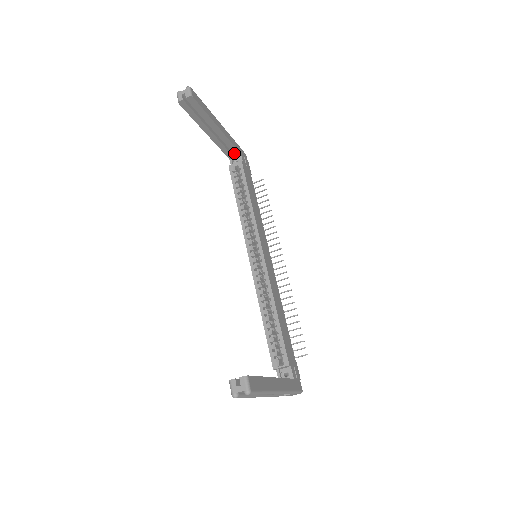
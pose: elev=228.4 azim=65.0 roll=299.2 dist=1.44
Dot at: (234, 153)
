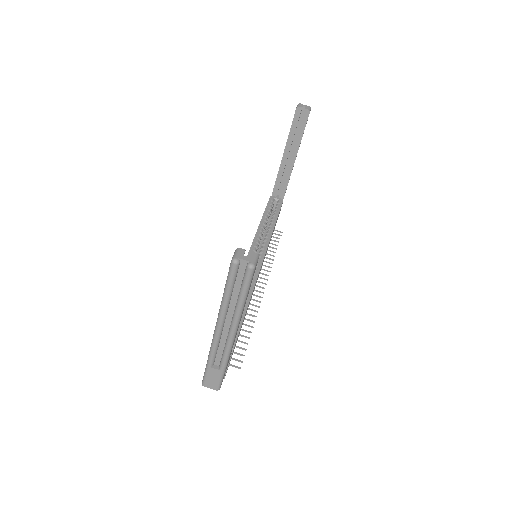
Dot at: (280, 193)
